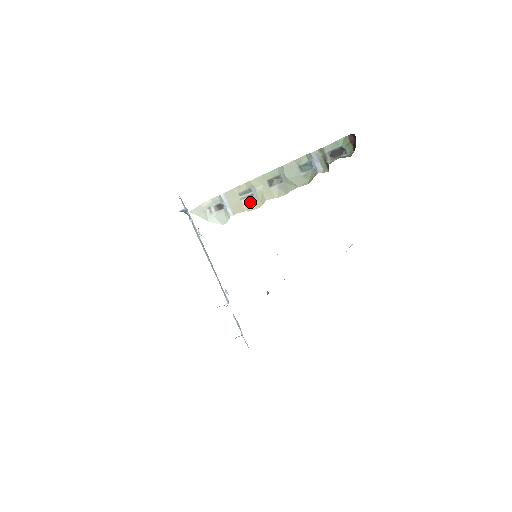
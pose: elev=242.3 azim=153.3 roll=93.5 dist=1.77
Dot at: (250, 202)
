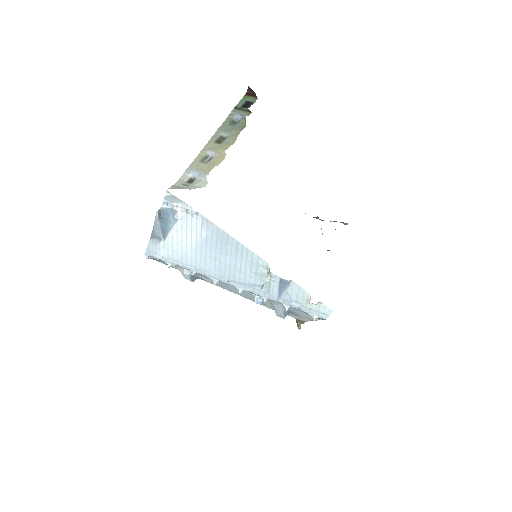
Dot at: (214, 160)
